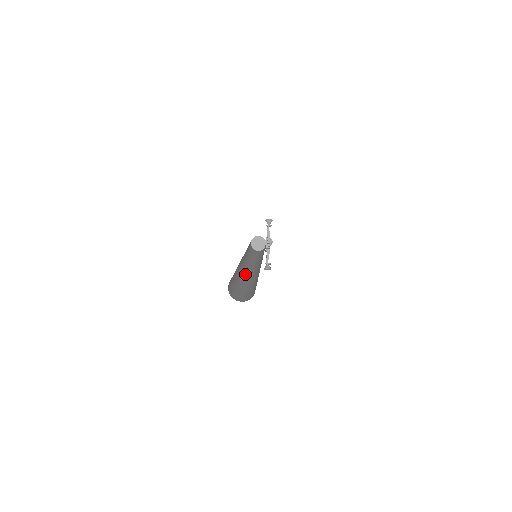
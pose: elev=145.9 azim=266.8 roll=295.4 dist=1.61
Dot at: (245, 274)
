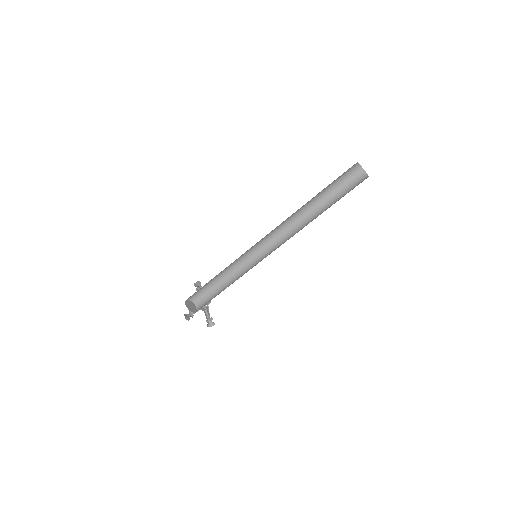
Dot at: occluded
